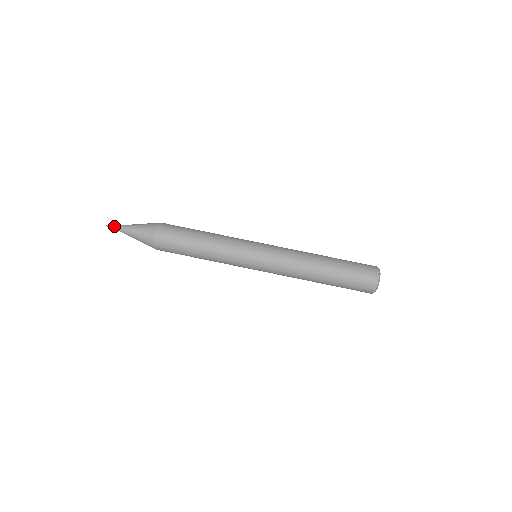
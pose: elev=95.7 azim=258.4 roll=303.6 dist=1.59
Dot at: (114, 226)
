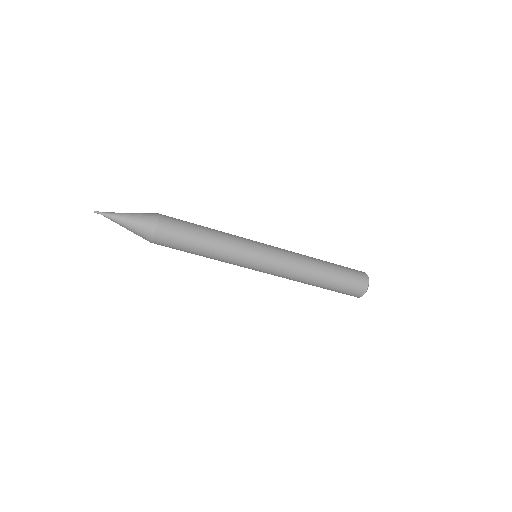
Dot at: (103, 213)
